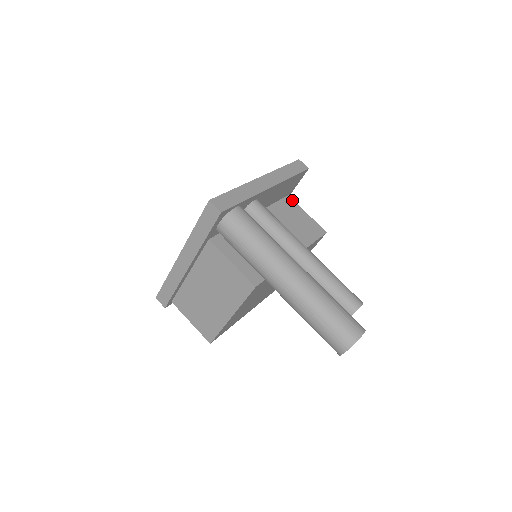
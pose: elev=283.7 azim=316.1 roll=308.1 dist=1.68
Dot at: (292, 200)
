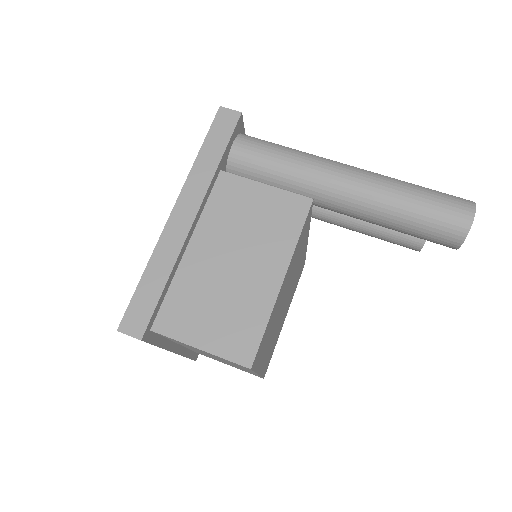
Dot at: occluded
